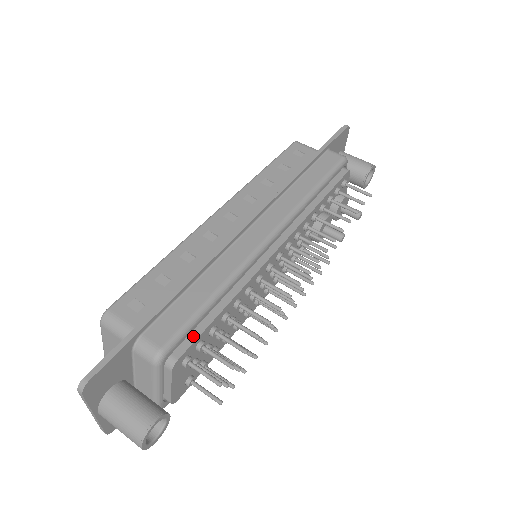
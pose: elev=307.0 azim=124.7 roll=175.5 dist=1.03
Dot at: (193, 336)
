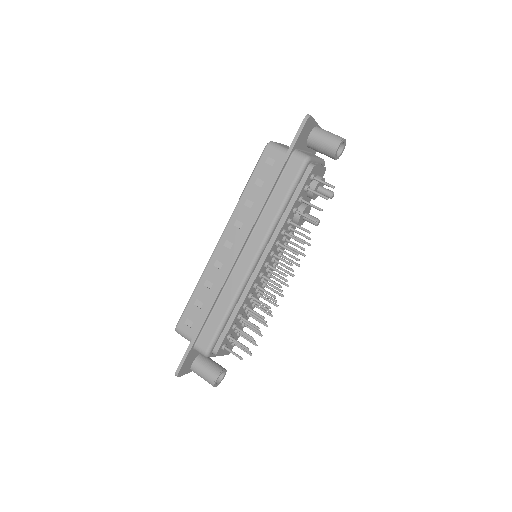
Dot at: (222, 337)
